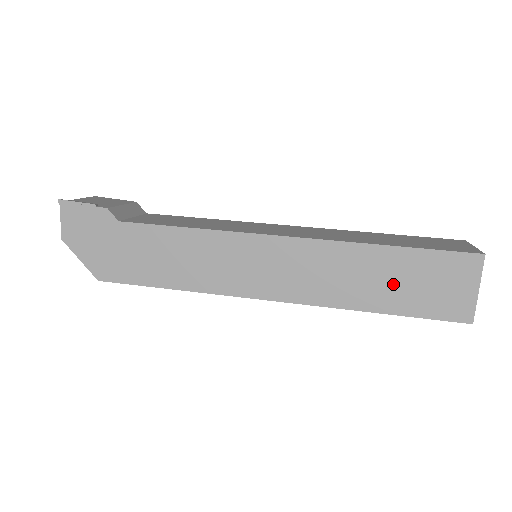
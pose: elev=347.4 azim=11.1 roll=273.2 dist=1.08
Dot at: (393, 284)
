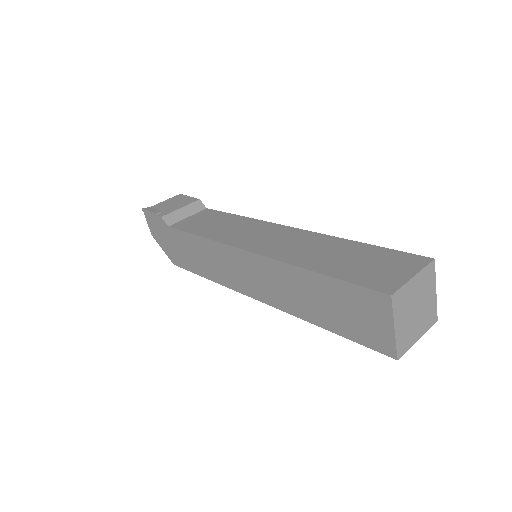
Dot at: (326, 306)
